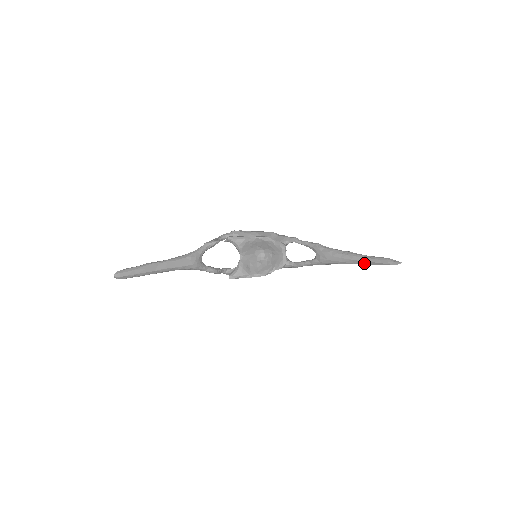
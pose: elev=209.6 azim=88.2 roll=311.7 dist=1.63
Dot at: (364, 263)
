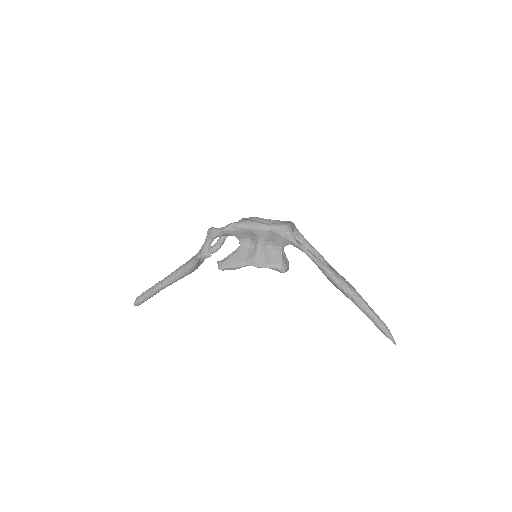
Dot at: occluded
